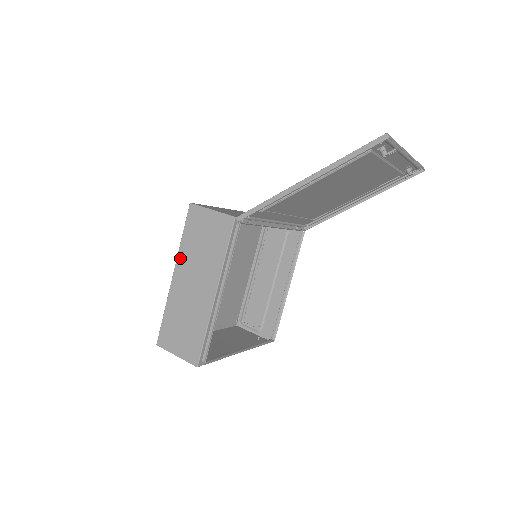
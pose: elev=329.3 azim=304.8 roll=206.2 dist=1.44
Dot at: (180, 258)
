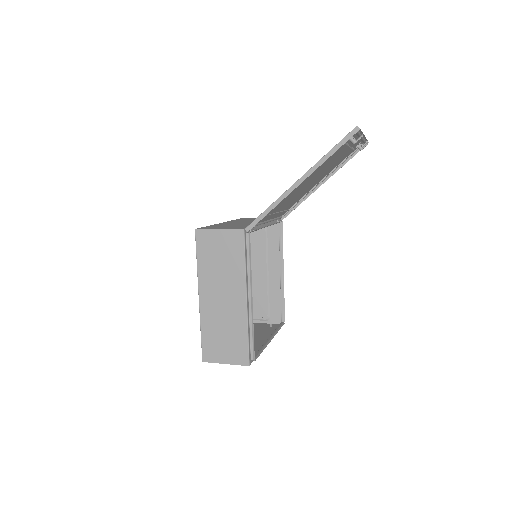
Dot at: (201, 280)
